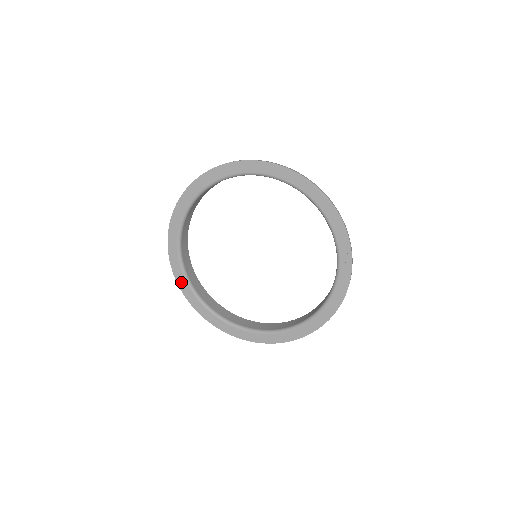
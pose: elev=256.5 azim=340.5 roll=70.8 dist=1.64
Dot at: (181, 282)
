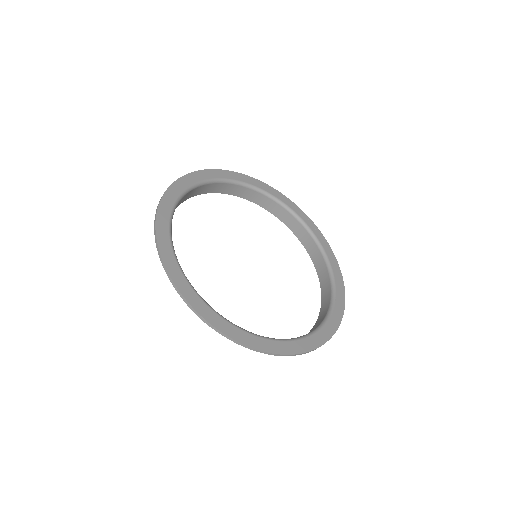
Dot at: (189, 295)
